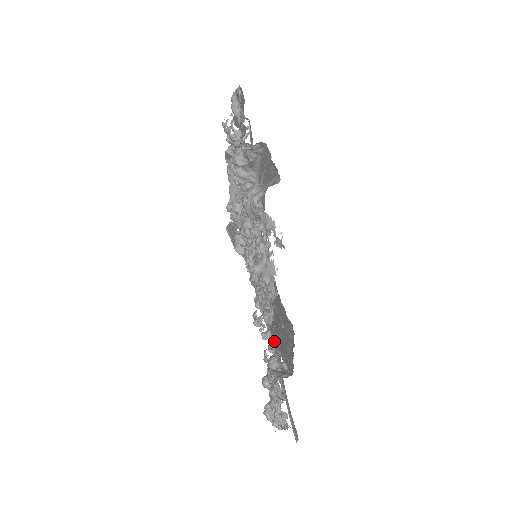
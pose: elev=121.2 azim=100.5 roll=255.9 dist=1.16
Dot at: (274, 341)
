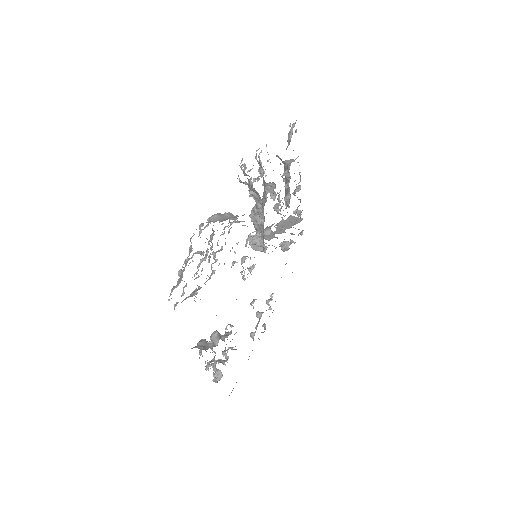
Dot at: occluded
